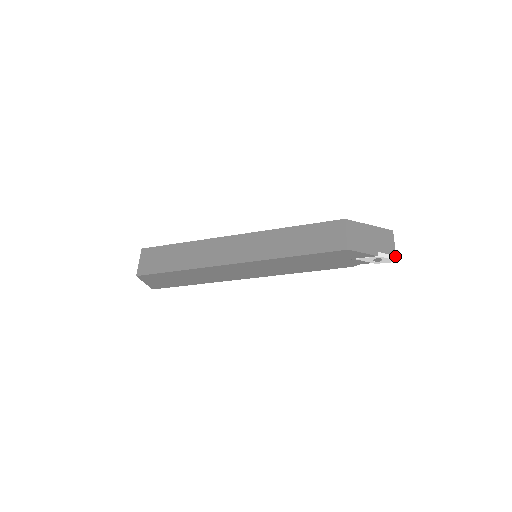
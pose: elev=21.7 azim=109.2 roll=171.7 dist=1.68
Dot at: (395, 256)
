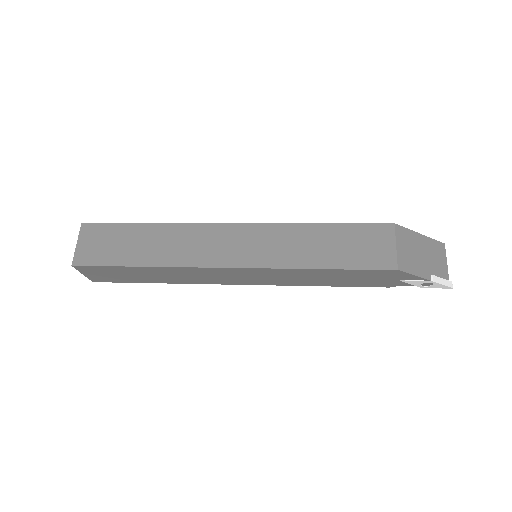
Dot at: (449, 281)
